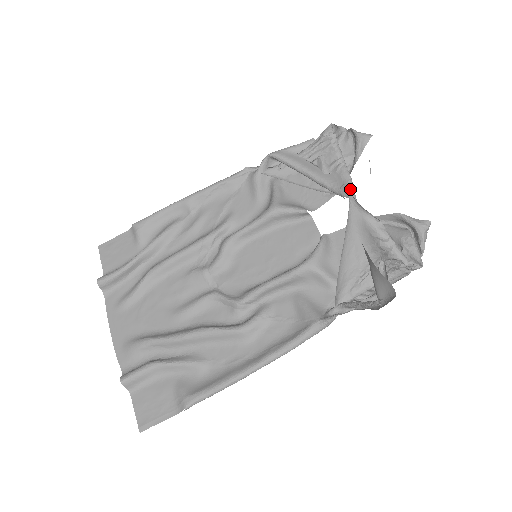
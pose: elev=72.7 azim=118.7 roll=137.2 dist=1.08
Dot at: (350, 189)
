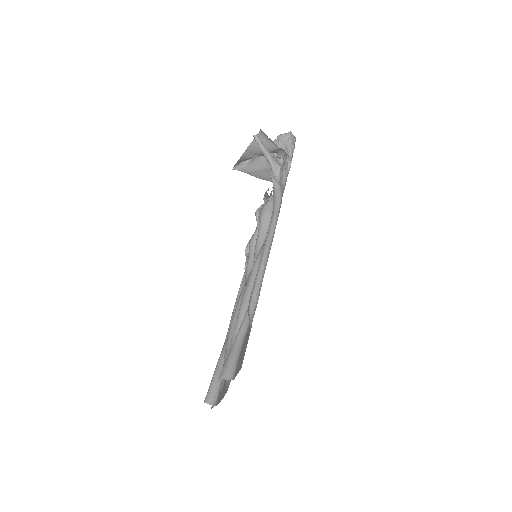
Dot at: (270, 194)
